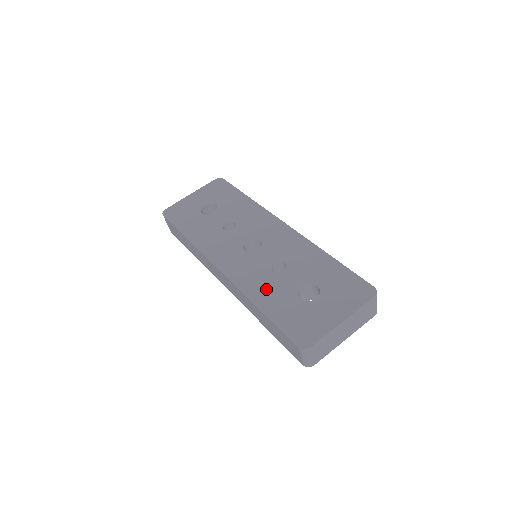
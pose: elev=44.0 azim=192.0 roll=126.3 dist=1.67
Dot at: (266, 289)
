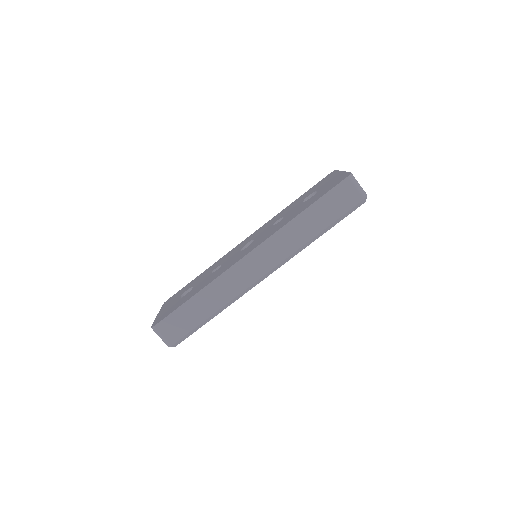
Dot at: (290, 217)
